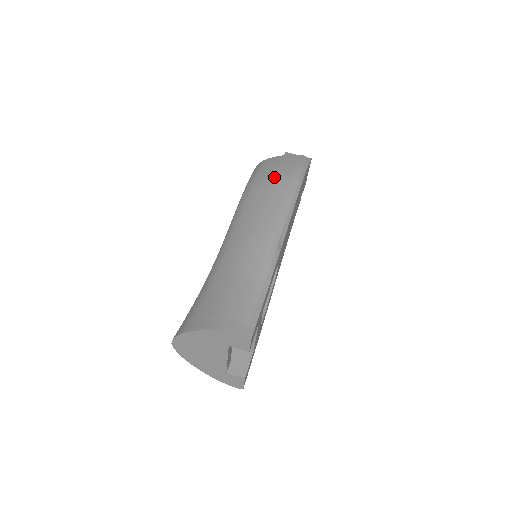
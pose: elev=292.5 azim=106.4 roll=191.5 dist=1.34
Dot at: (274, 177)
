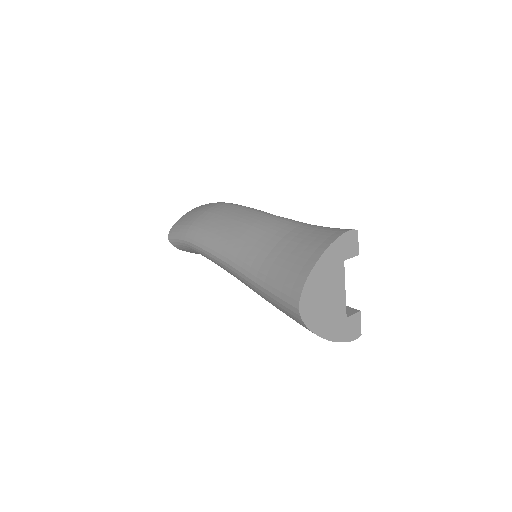
Dot at: (207, 211)
